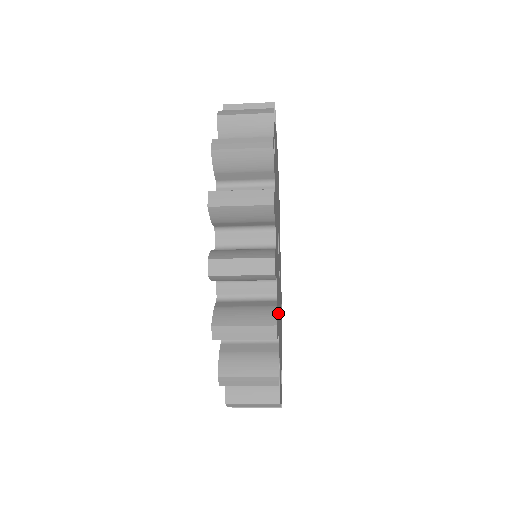
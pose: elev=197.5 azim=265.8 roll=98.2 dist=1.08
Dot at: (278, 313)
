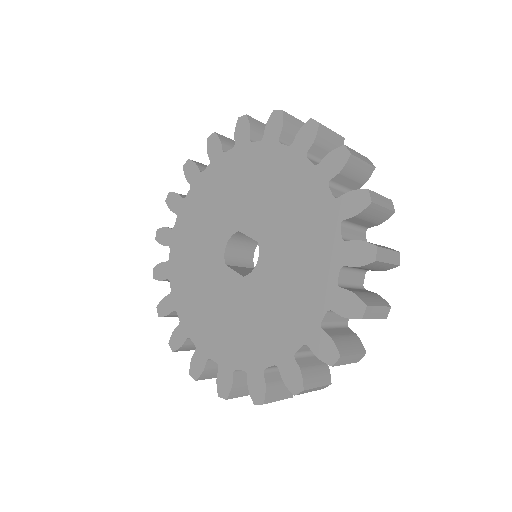
Dot at: occluded
